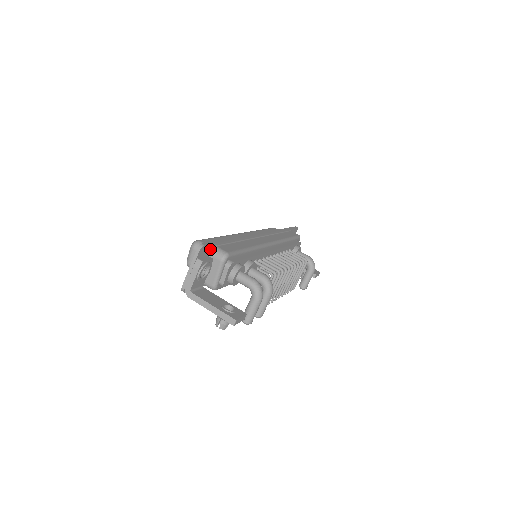
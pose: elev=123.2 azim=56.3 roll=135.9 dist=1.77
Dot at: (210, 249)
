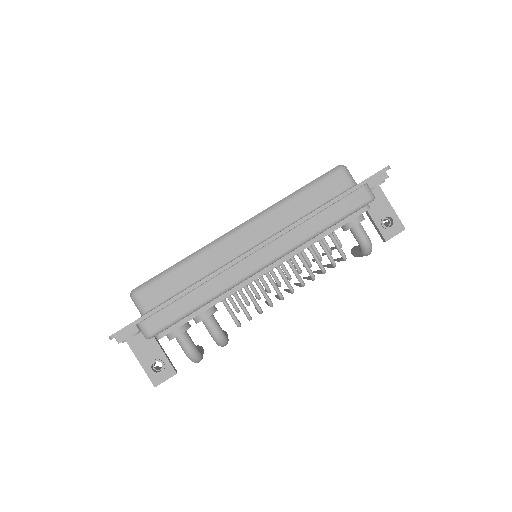
Dot at: (132, 326)
